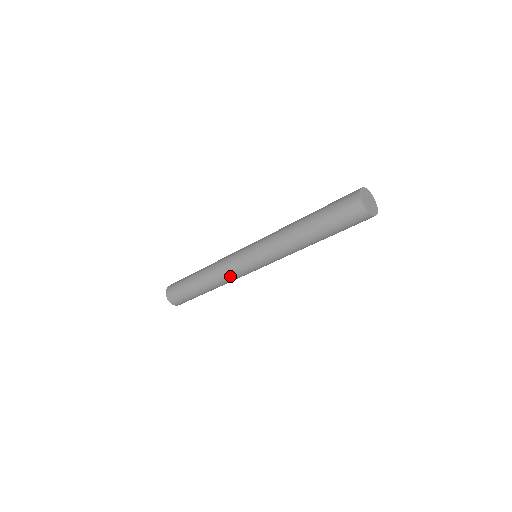
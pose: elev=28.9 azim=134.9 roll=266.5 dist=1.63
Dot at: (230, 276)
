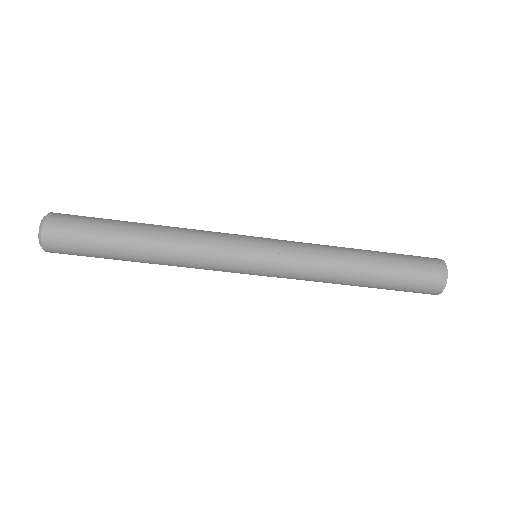
Dot at: (205, 267)
